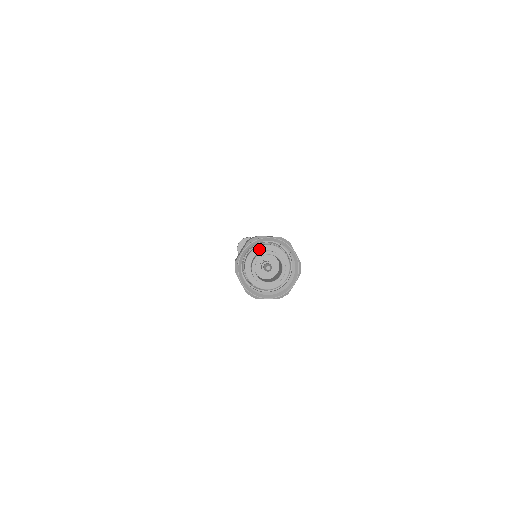
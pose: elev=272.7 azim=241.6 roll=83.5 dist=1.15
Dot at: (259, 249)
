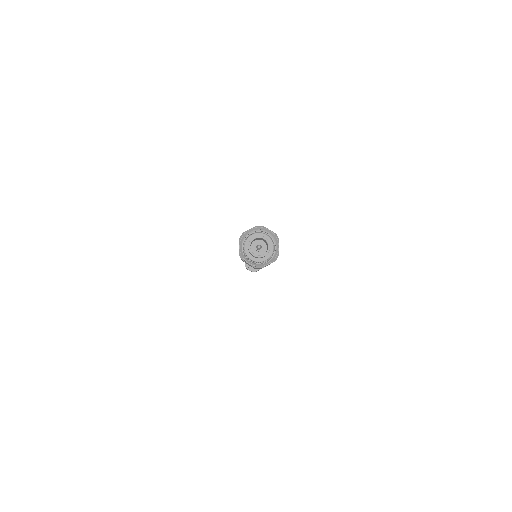
Dot at: (260, 234)
